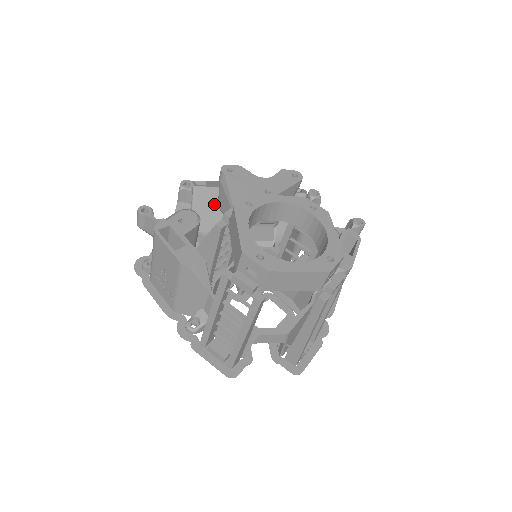
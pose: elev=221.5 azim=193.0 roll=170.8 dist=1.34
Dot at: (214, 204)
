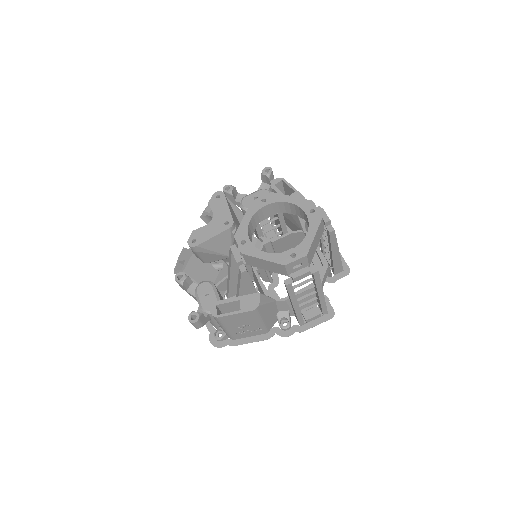
Dot at: (200, 265)
